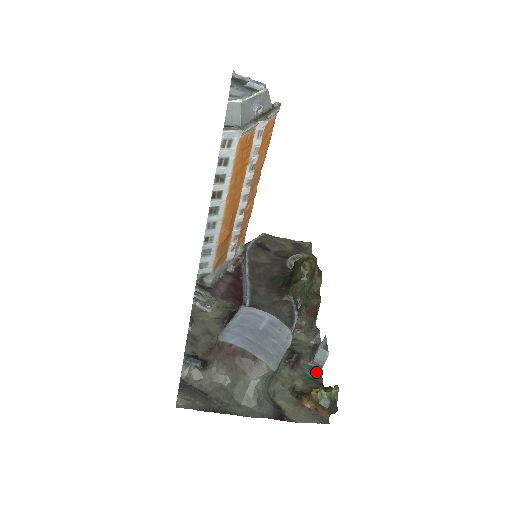
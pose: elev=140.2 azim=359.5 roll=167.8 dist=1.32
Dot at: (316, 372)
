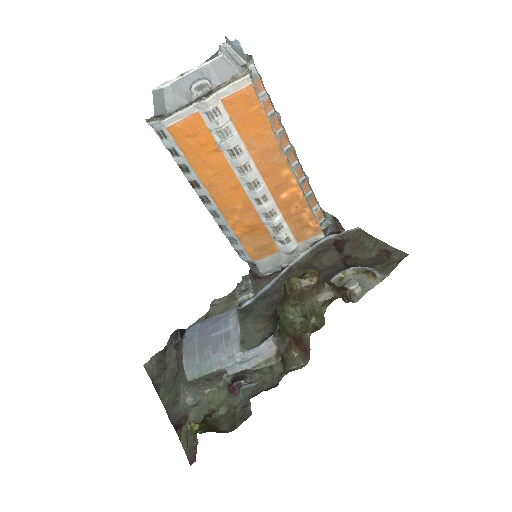
Dot at: (244, 413)
